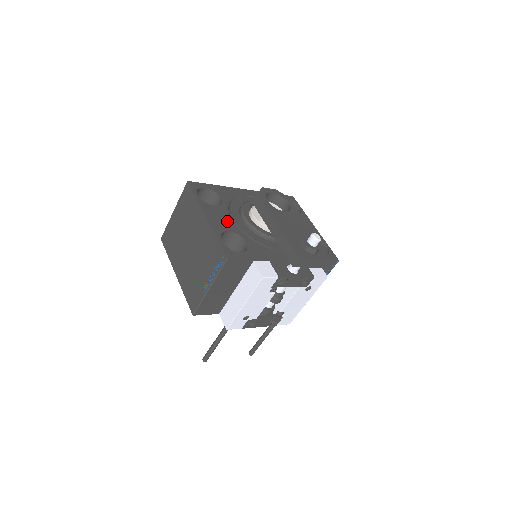
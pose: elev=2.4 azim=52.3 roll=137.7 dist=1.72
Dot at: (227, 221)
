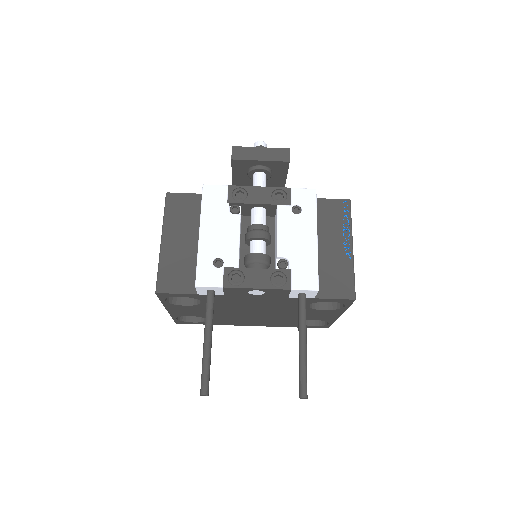
Dot at: occluded
